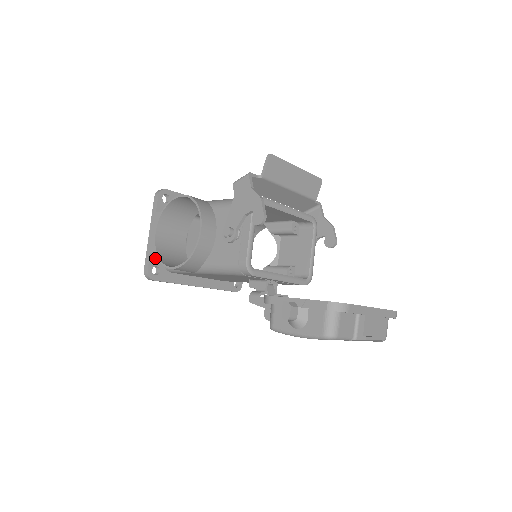
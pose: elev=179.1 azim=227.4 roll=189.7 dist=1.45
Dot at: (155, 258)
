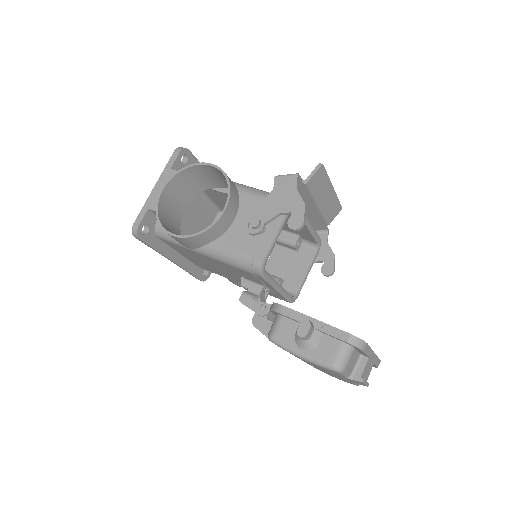
Dot at: (150, 216)
